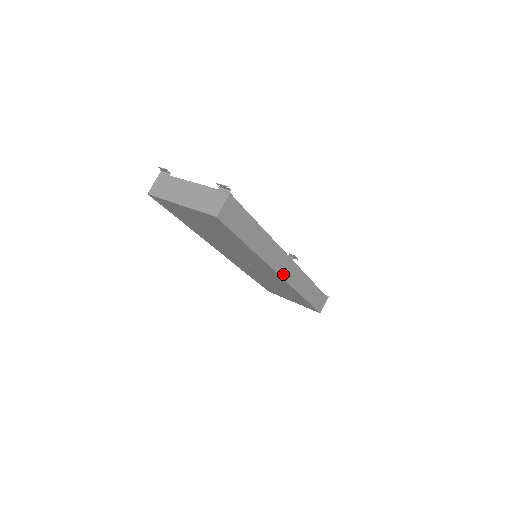
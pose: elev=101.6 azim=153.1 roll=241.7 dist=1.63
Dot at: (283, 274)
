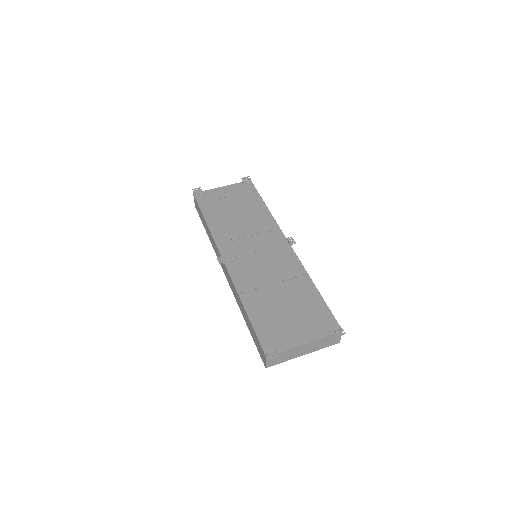
Dot at: occluded
